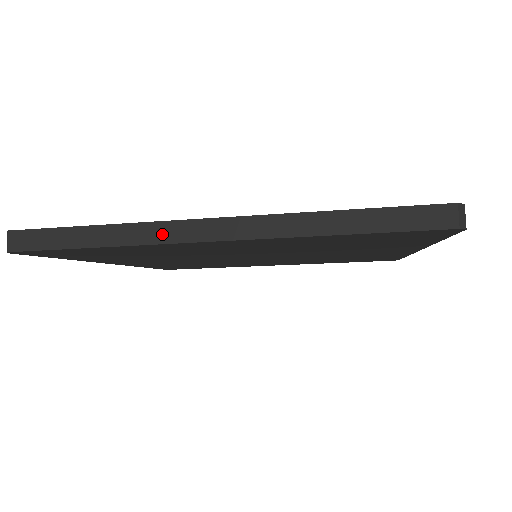
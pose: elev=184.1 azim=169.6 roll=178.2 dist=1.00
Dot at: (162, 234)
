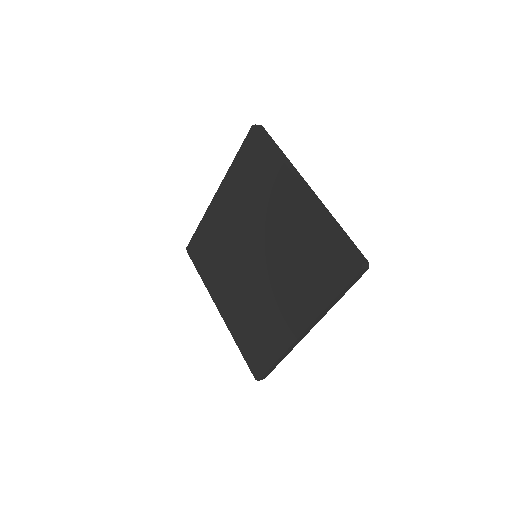
Dot at: (294, 171)
